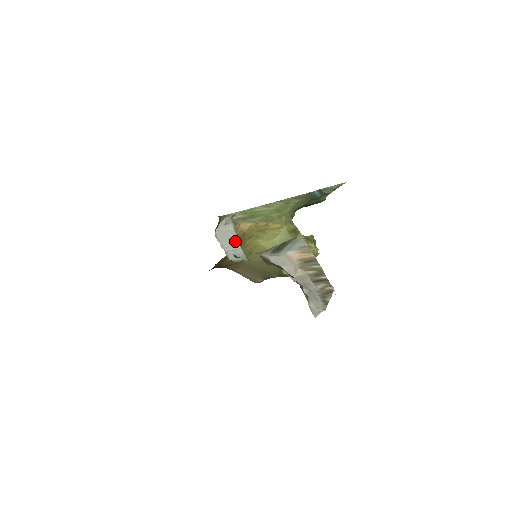
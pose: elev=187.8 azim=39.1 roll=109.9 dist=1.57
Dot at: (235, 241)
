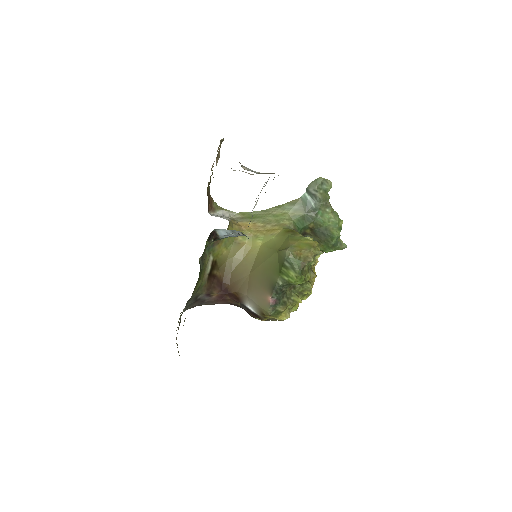
Dot at: occluded
